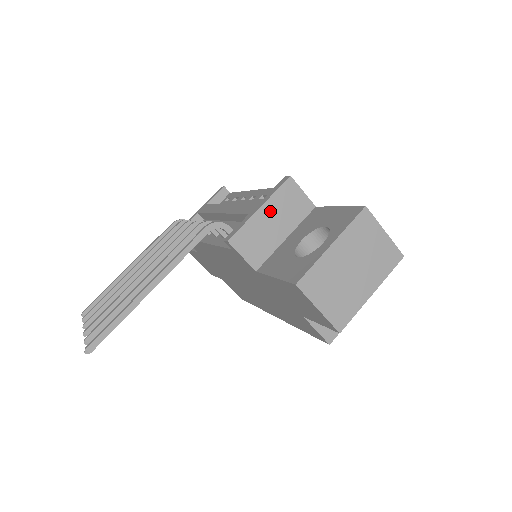
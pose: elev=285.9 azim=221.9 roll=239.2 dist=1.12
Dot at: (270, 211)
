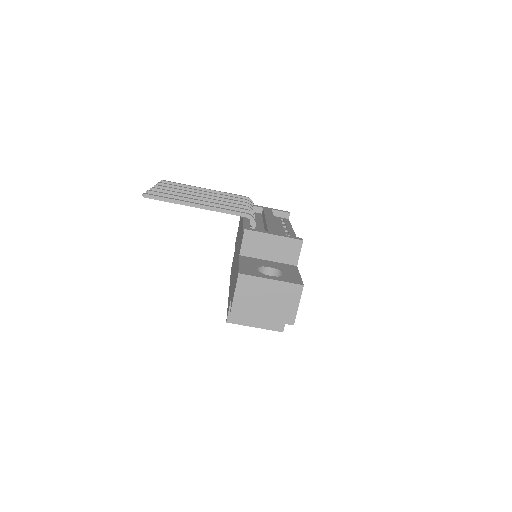
Dot at: (276, 242)
